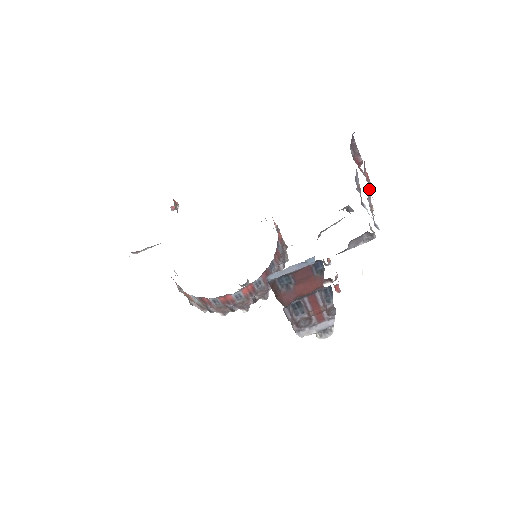
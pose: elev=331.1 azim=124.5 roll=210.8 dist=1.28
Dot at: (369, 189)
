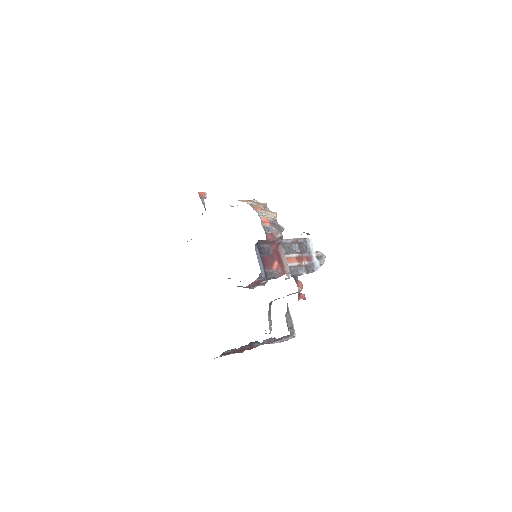
Dot at: (287, 265)
